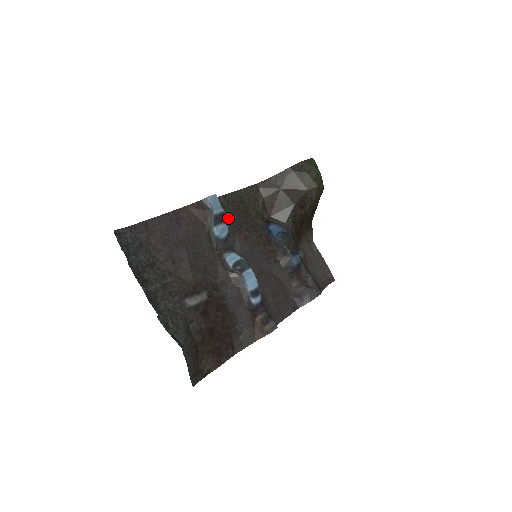
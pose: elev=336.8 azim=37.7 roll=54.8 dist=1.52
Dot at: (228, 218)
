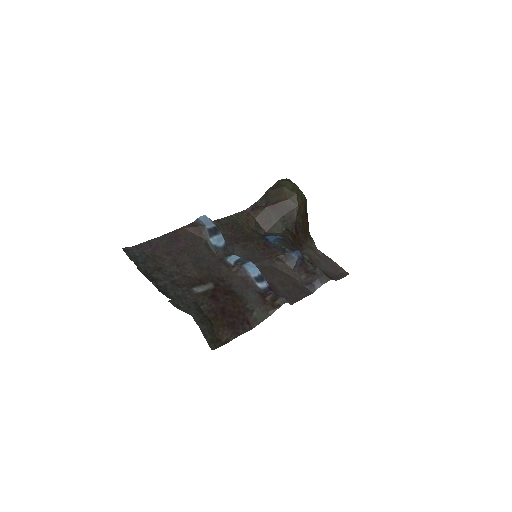
Dot at: (224, 235)
